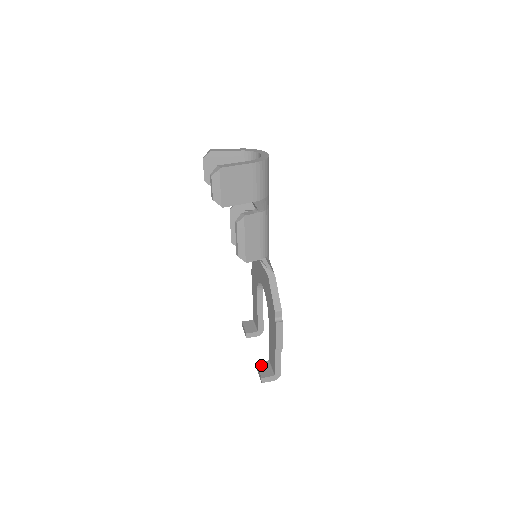
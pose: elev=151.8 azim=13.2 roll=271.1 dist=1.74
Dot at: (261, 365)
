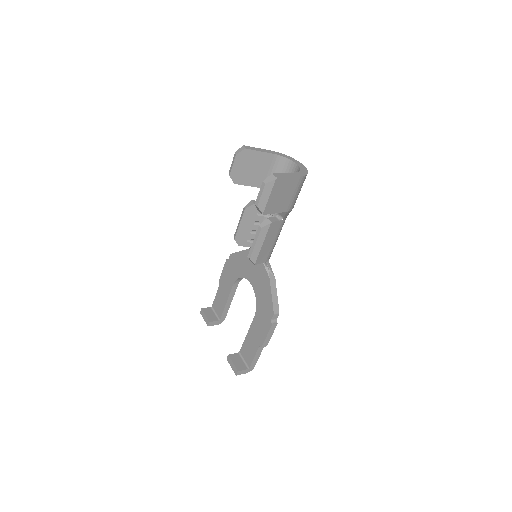
Dot at: (234, 357)
